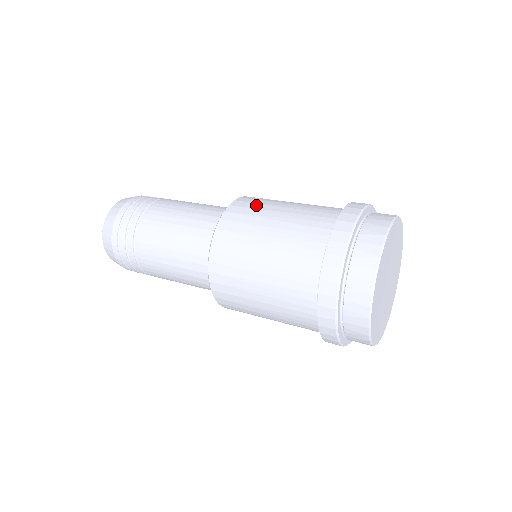
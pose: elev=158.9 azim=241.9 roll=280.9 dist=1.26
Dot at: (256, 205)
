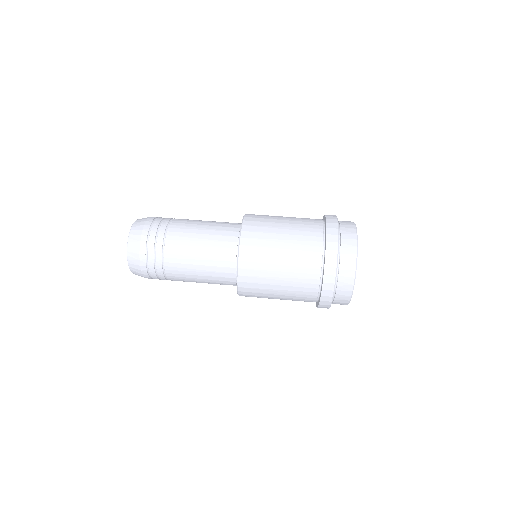
Dot at: (259, 250)
